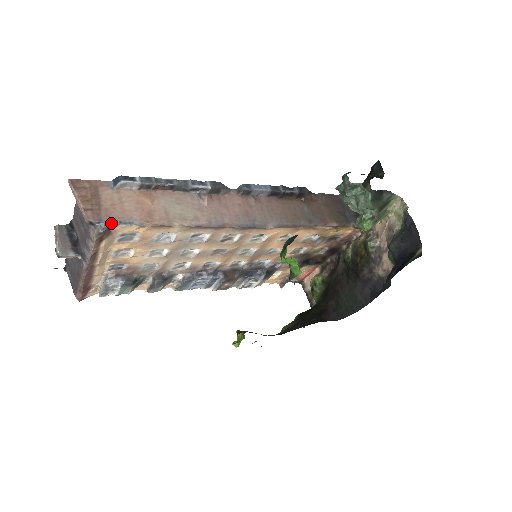
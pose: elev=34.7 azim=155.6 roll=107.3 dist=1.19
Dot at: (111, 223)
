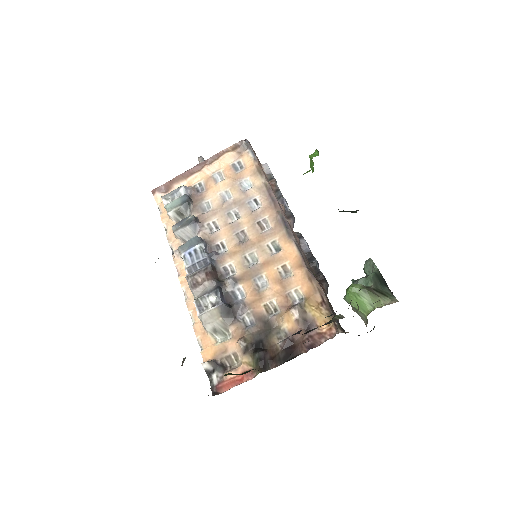
Dot at: (249, 148)
